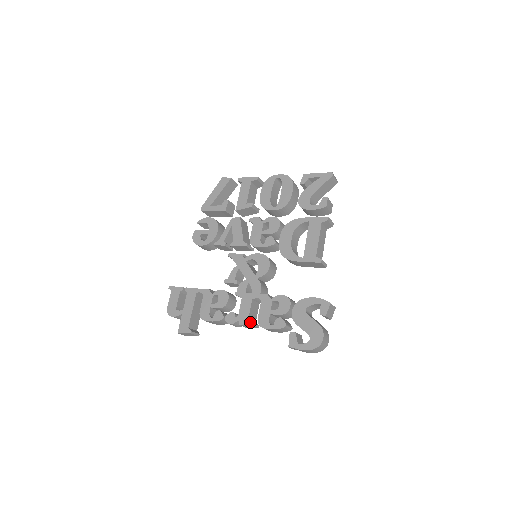
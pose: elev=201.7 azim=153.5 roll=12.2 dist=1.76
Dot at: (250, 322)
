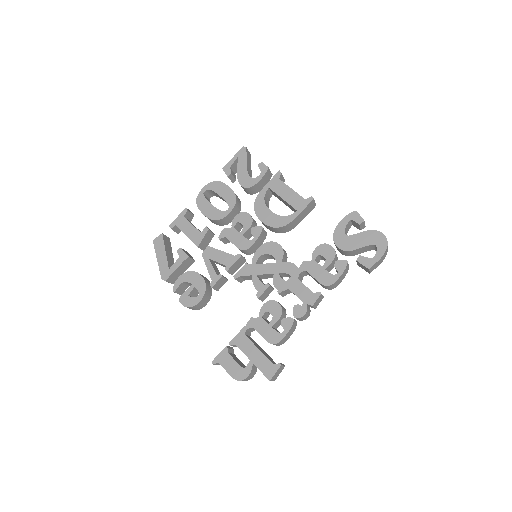
Dot at: (318, 293)
